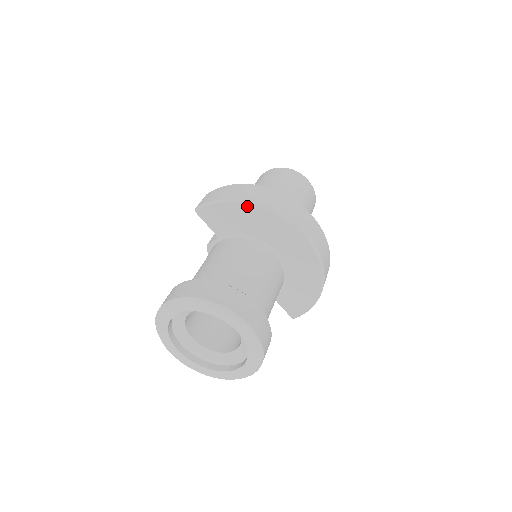
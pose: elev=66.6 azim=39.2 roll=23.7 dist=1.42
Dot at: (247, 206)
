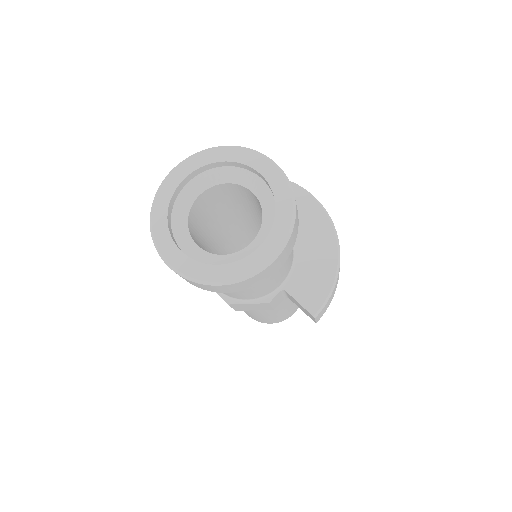
Dot at: occluded
